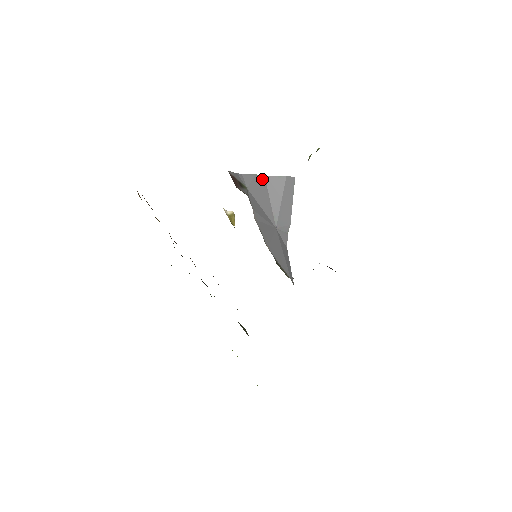
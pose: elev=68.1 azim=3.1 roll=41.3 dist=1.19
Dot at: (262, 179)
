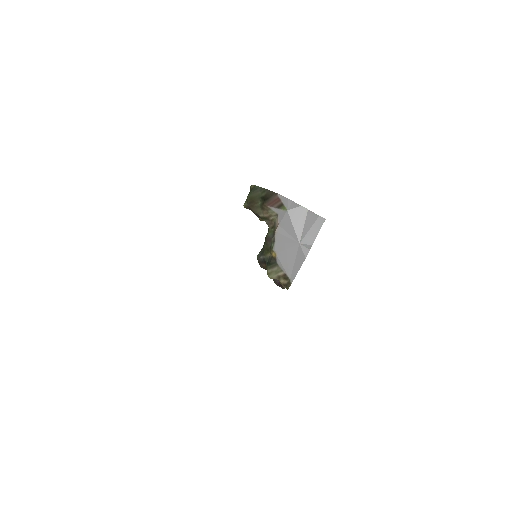
Dot at: (305, 210)
